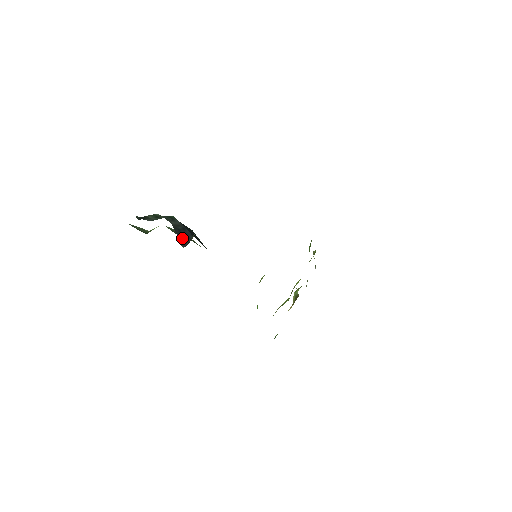
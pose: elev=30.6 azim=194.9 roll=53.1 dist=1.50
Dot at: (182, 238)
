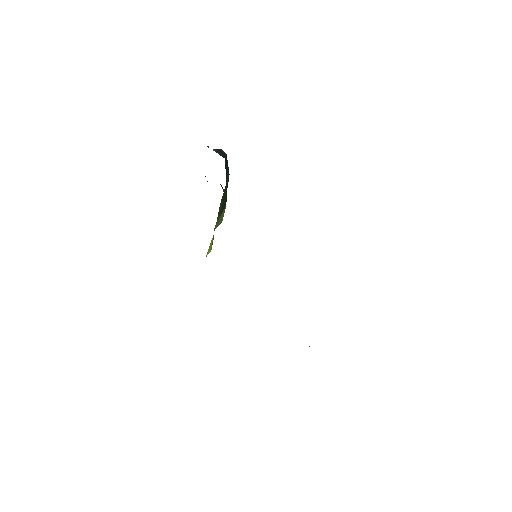
Dot at: (218, 152)
